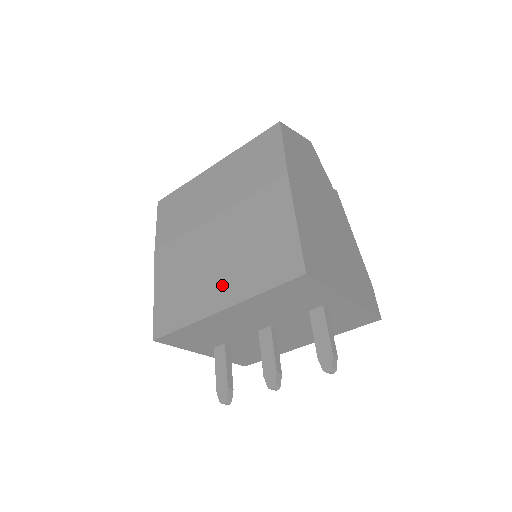
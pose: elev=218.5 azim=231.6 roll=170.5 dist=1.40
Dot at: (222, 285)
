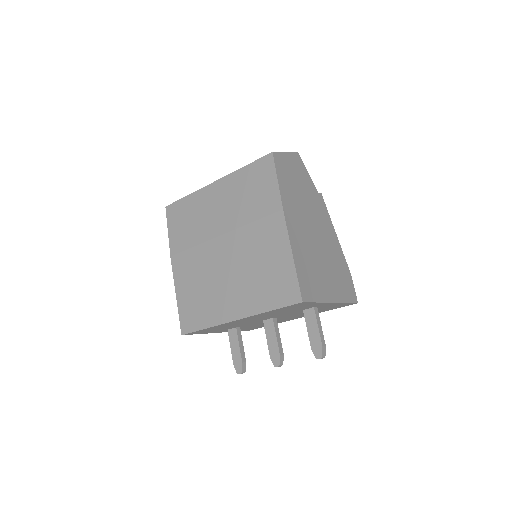
Dot at: (235, 299)
